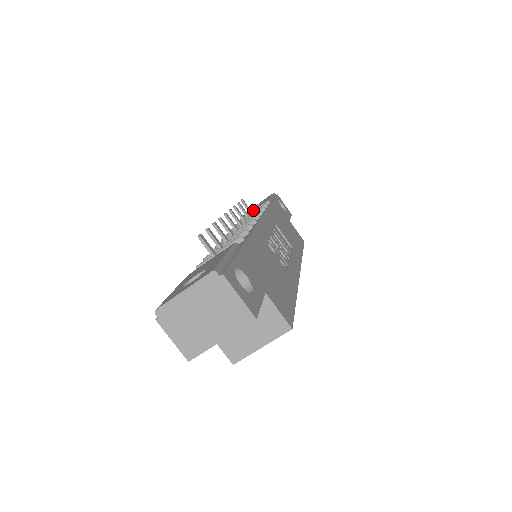
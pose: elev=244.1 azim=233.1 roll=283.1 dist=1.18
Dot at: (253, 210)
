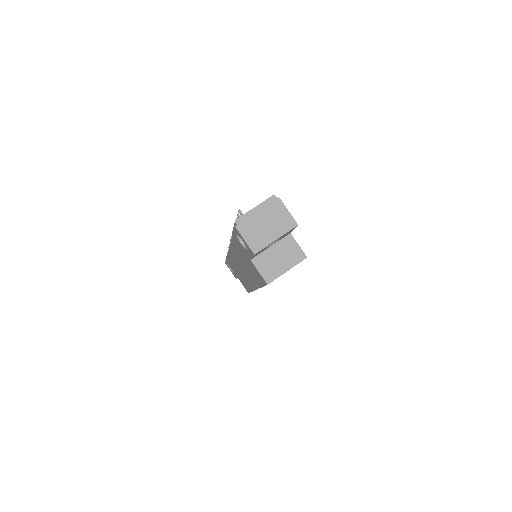
Dot at: occluded
